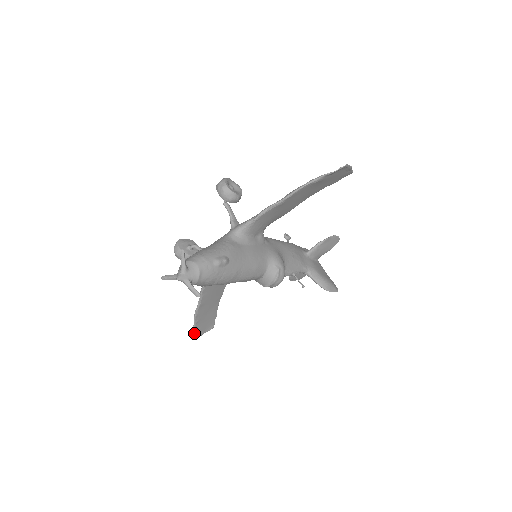
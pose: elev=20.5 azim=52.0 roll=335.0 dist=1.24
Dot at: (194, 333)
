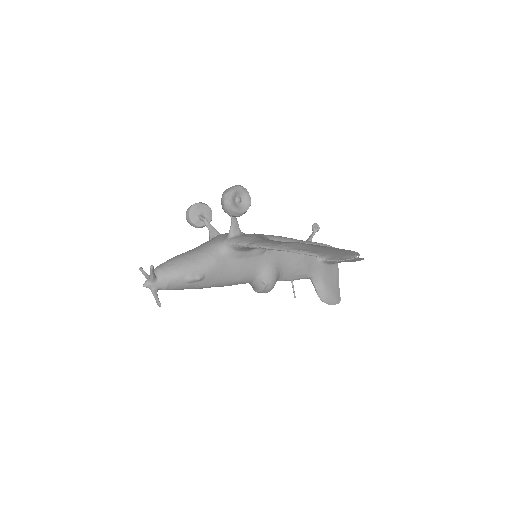
Dot at: occluded
